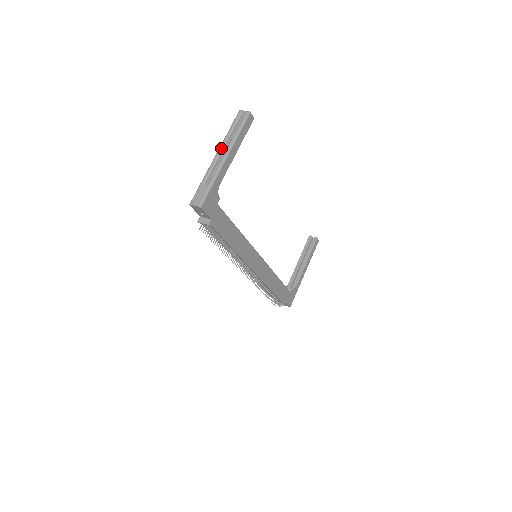
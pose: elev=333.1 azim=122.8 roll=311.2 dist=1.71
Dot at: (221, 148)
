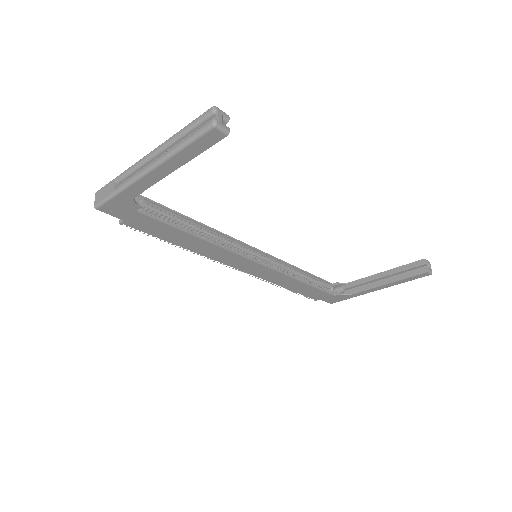
Dot at: (156, 150)
